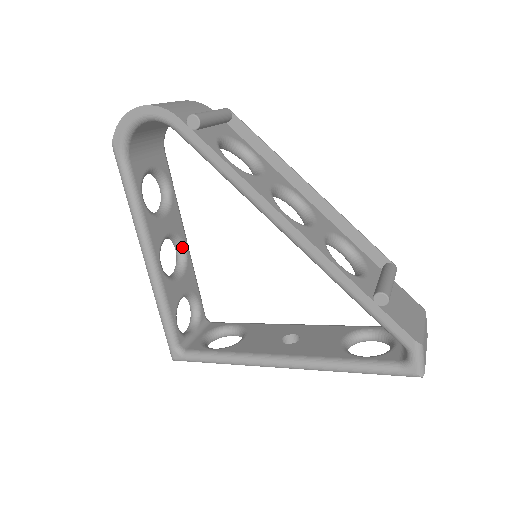
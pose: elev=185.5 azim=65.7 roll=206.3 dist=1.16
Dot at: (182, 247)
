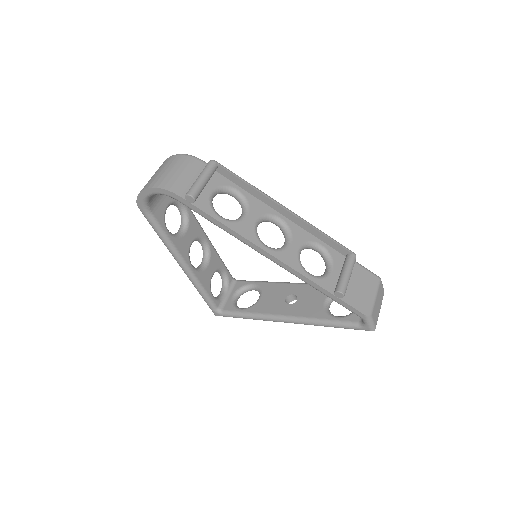
Dot at: (204, 242)
